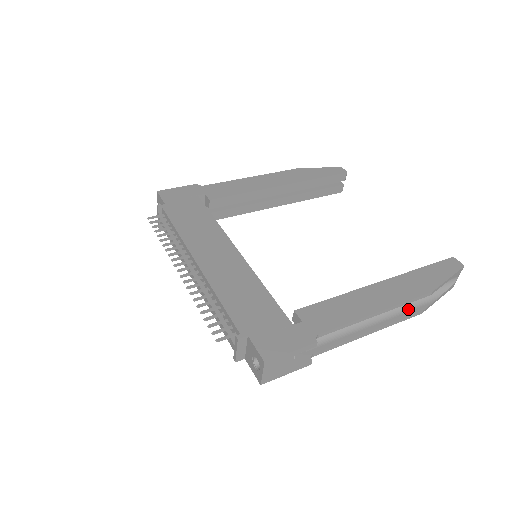
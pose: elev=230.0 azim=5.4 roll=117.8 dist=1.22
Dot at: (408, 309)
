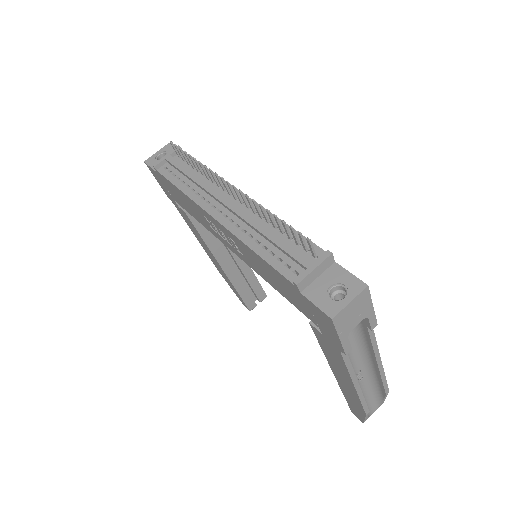
Dot at: occluded
